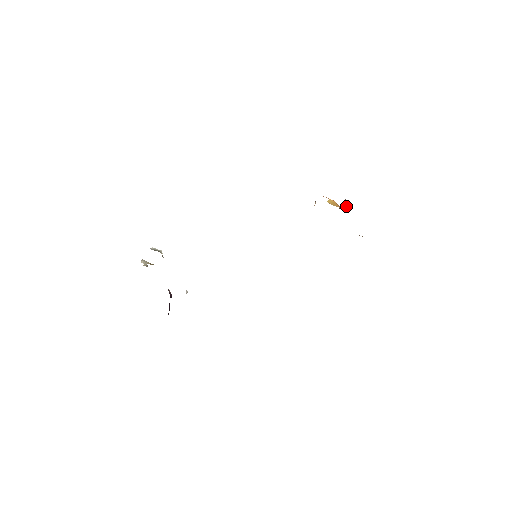
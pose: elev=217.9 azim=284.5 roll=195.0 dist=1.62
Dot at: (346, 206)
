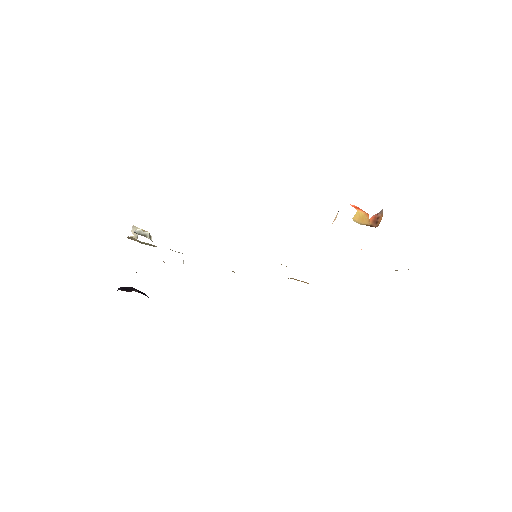
Dot at: (378, 224)
